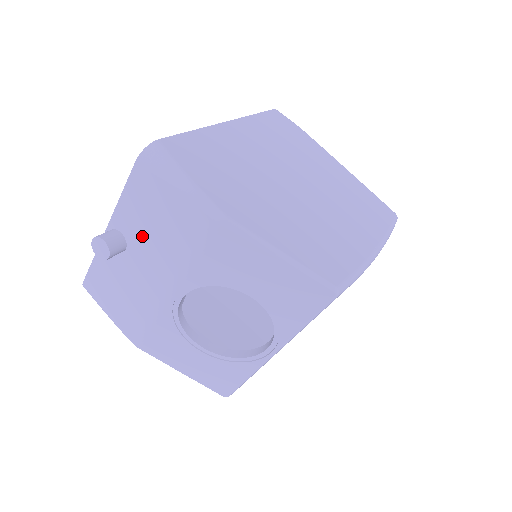
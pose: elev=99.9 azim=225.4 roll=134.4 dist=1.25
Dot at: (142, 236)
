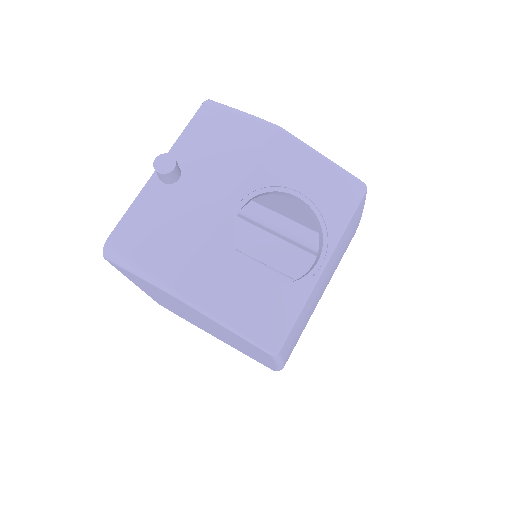
Dot at: (201, 161)
